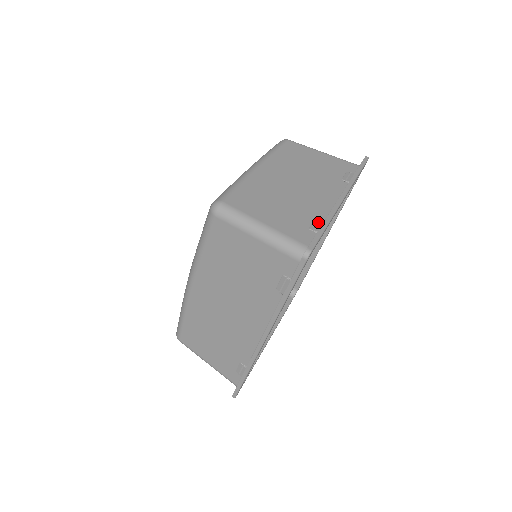
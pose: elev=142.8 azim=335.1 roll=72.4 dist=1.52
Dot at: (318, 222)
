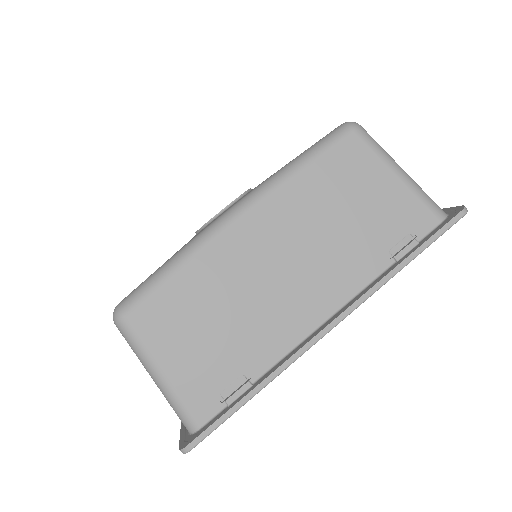
Dot at: occluded
